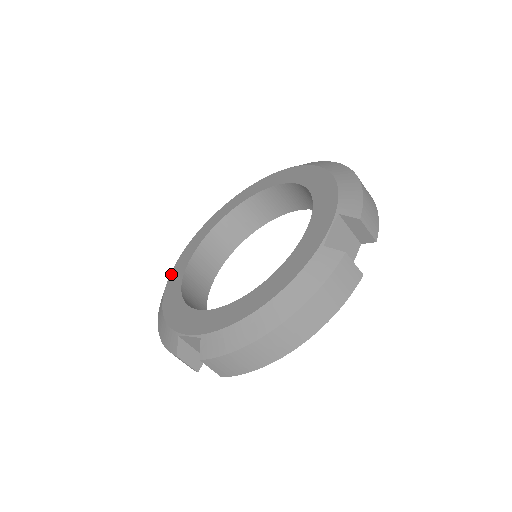
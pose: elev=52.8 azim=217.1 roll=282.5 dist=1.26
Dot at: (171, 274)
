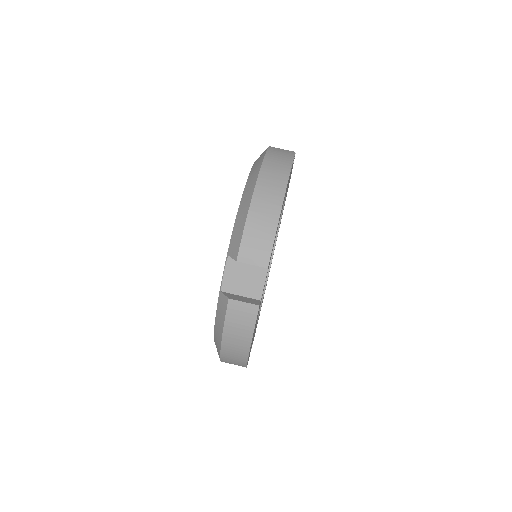
Dot at: occluded
